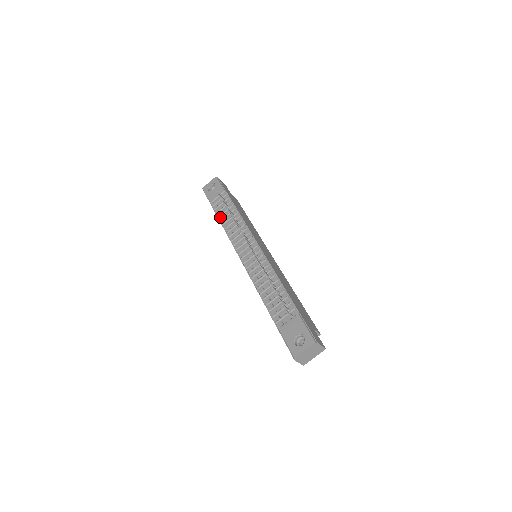
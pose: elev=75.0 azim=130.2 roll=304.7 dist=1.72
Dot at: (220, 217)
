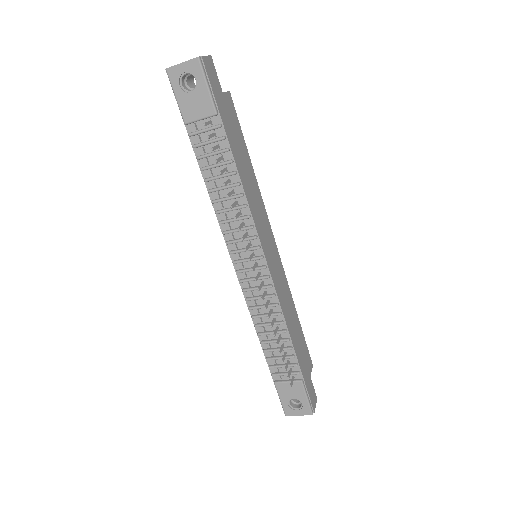
Dot at: (204, 170)
